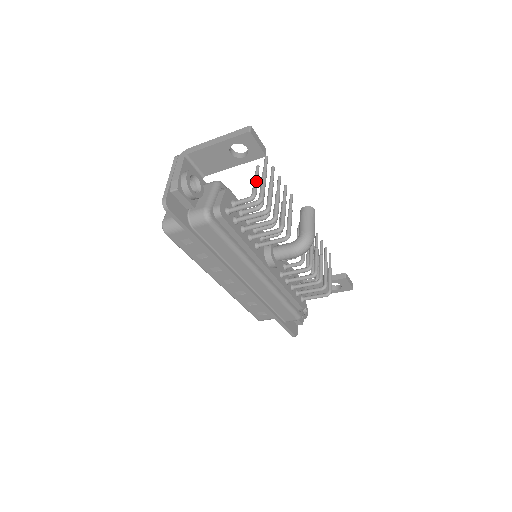
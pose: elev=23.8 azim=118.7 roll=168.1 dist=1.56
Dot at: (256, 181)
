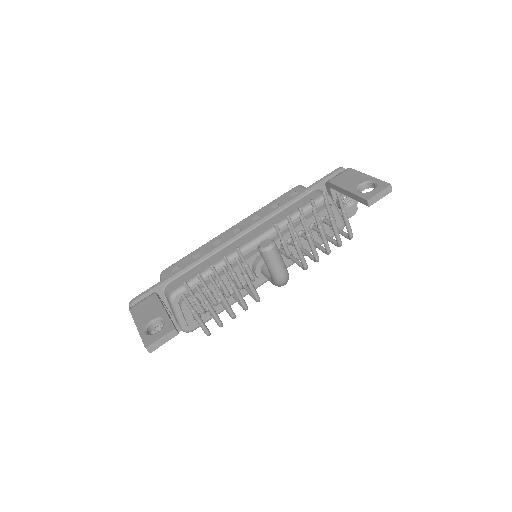
Dot at: (194, 302)
